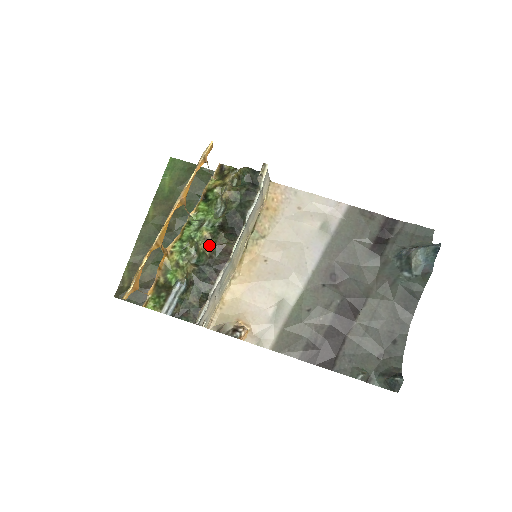
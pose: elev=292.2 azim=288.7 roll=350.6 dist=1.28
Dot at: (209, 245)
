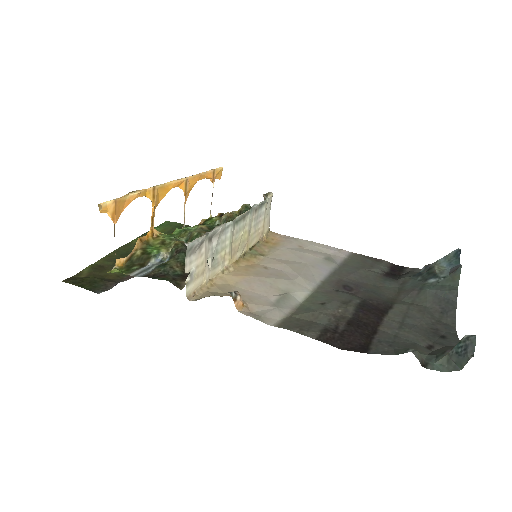
Dot at: (205, 231)
